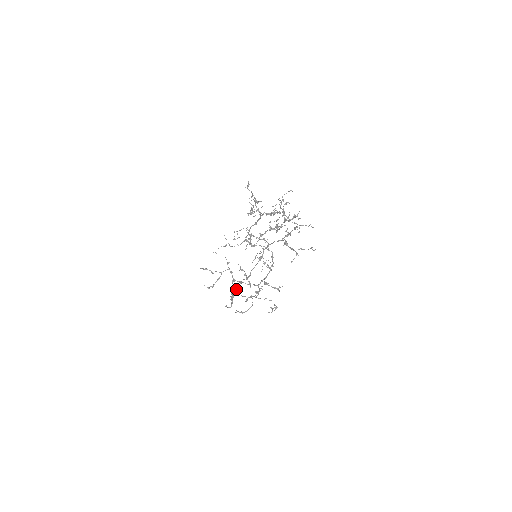
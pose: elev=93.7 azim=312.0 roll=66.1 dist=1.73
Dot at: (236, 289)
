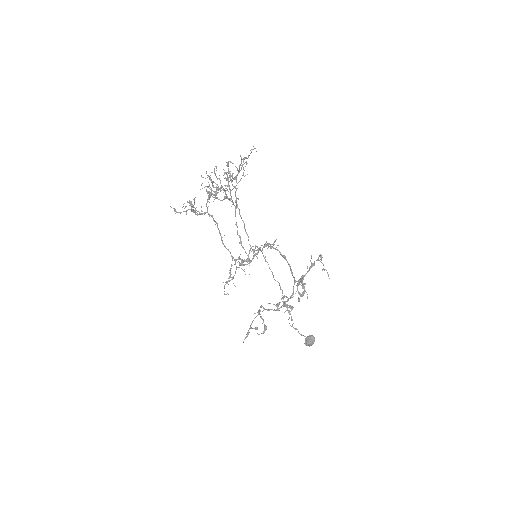
Dot at: (306, 342)
